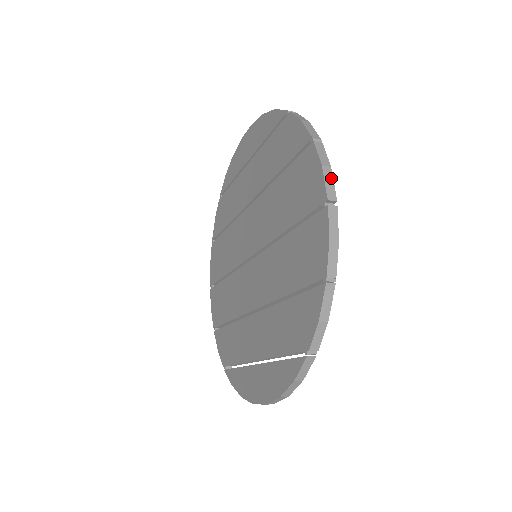
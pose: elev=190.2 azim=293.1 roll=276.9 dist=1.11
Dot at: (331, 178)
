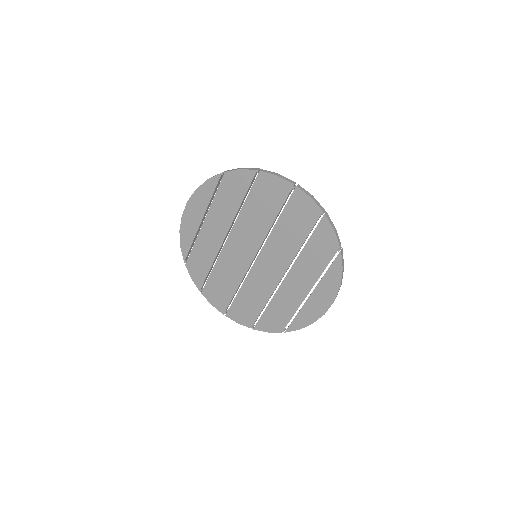
Dot at: (284, 177)
